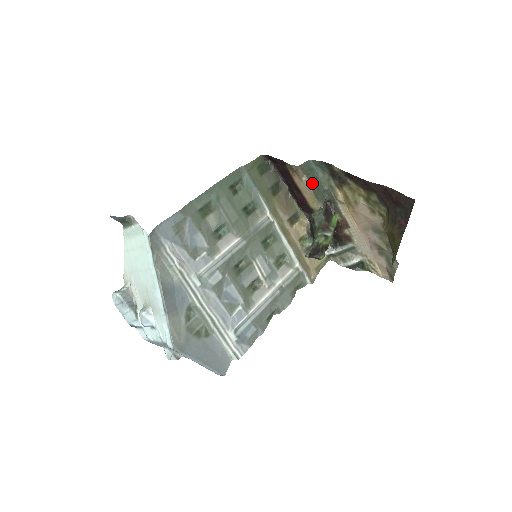
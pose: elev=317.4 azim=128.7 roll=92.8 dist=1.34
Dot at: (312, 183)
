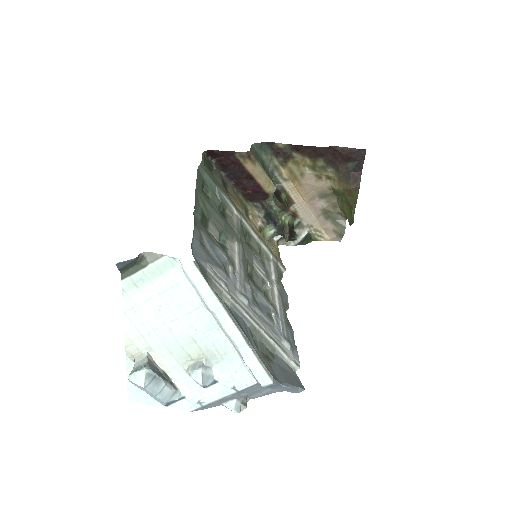
Dot at: (263, 166)
